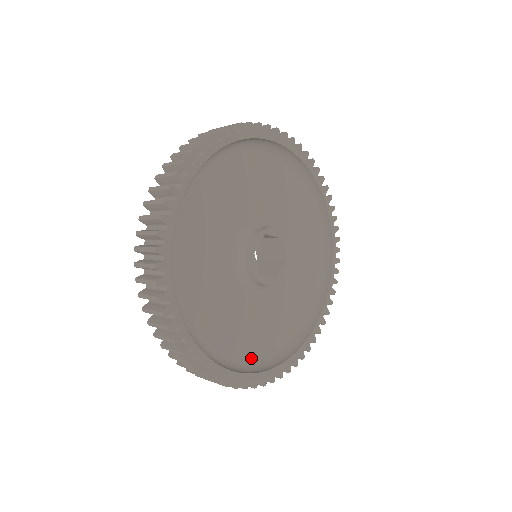
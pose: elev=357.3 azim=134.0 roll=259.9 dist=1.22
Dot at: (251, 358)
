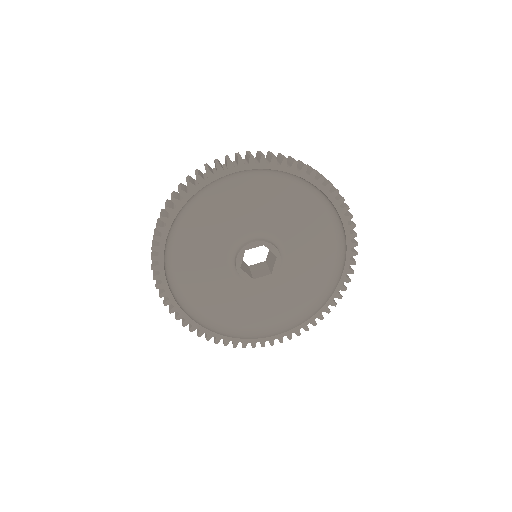
Dot at: (205, 314)
